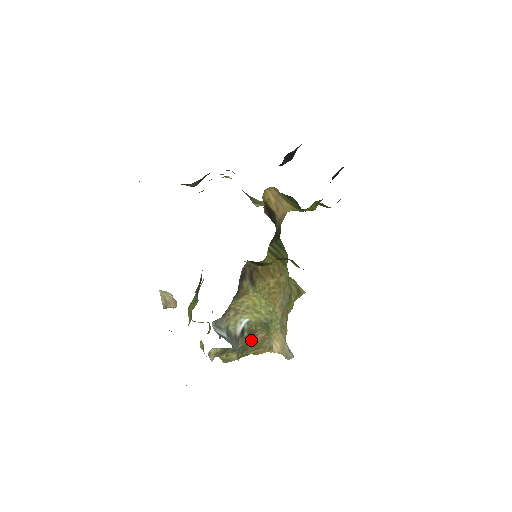
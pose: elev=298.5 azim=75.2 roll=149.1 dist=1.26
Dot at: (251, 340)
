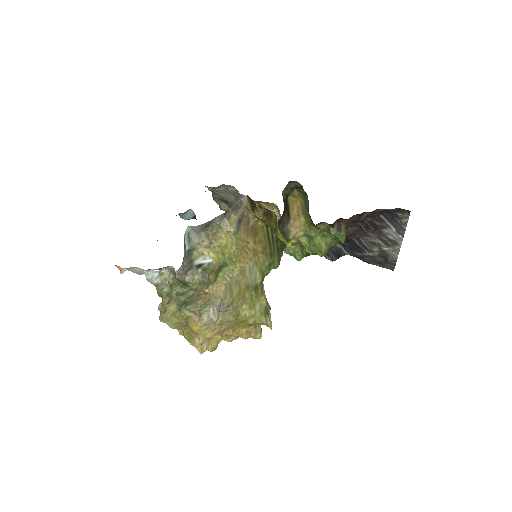
Dot at: (198, 295)
